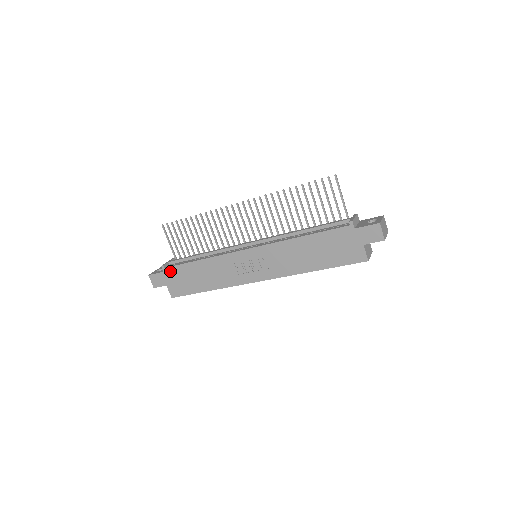
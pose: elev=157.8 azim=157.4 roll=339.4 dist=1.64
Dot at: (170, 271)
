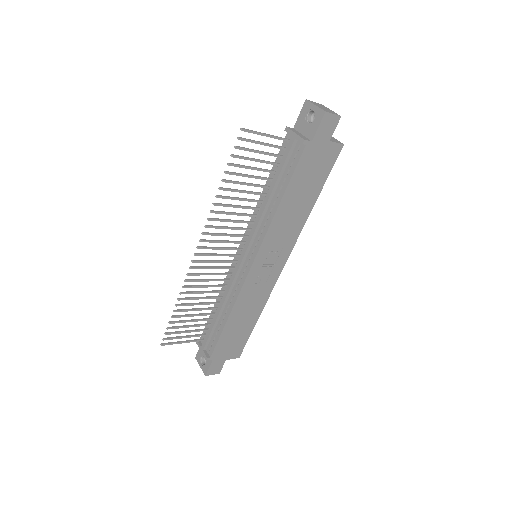
Dot at: (217, 353)
